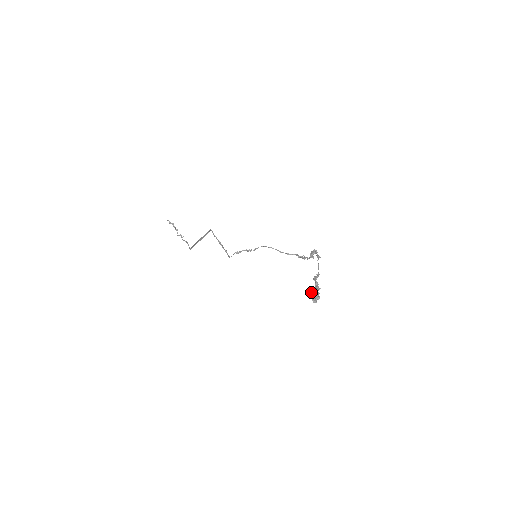
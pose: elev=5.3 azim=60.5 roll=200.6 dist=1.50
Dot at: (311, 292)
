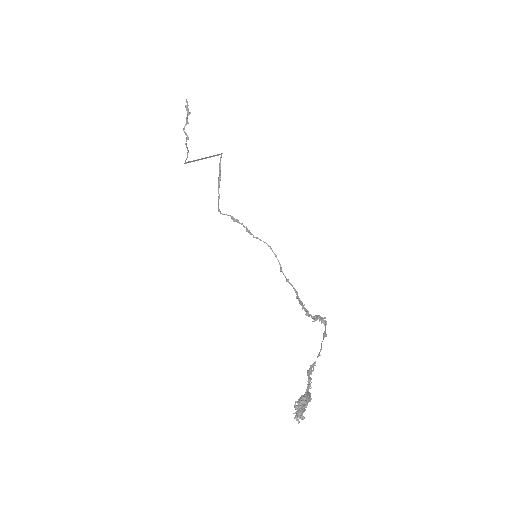
Dot at: (302, 401)
